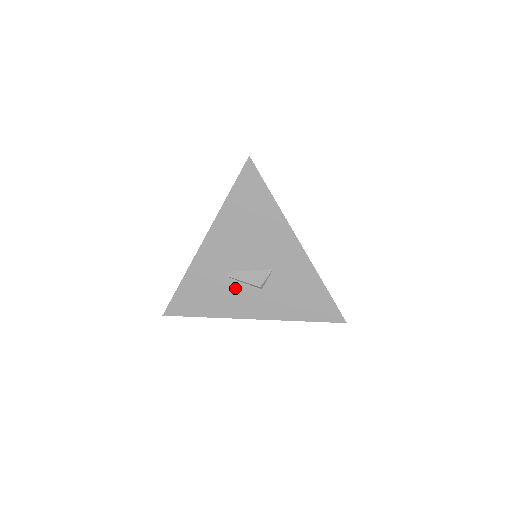
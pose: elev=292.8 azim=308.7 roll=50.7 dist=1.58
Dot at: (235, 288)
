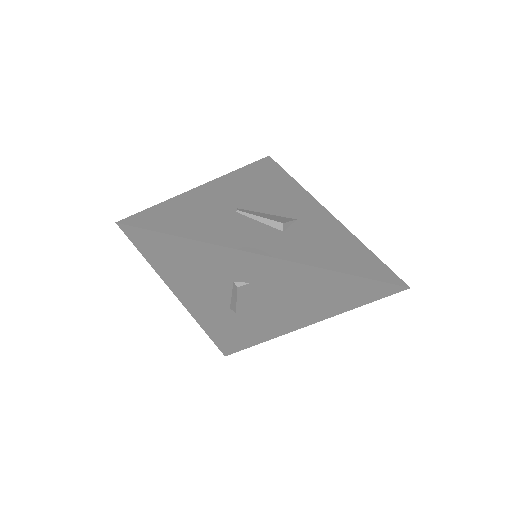
Dot at: (245, 223)
